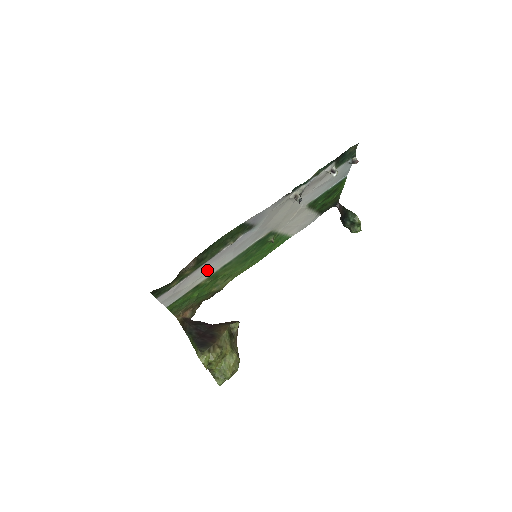
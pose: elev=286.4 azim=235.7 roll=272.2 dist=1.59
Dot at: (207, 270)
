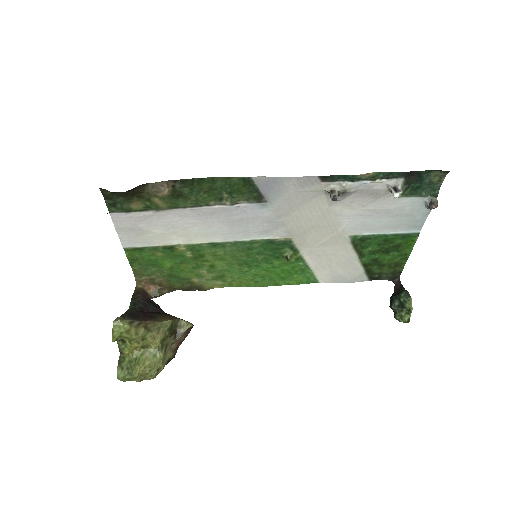
Dot at: (188, 227)
